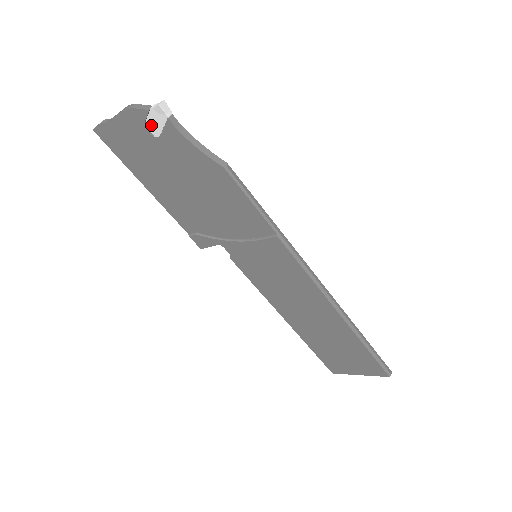
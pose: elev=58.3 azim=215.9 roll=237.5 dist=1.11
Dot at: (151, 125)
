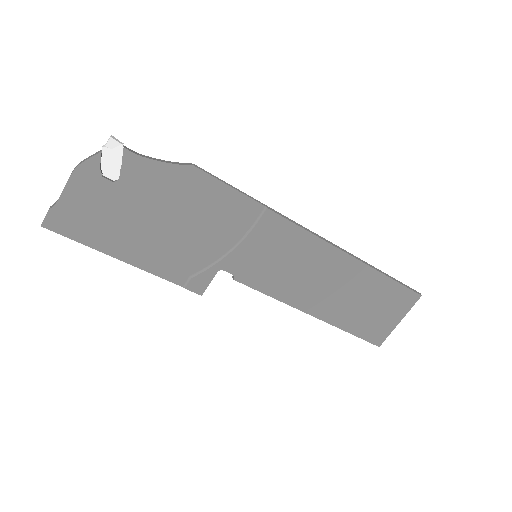
Dot at: (107, 169)
